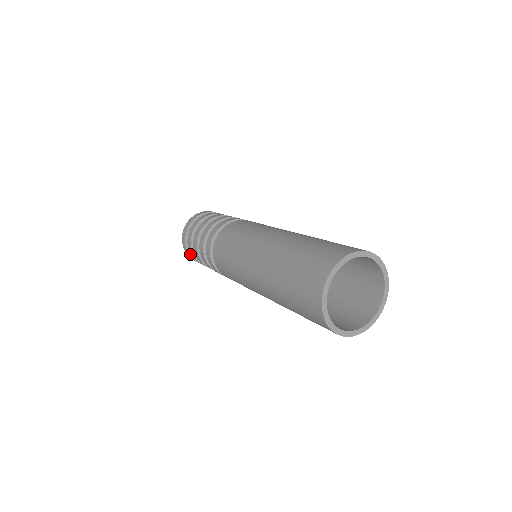
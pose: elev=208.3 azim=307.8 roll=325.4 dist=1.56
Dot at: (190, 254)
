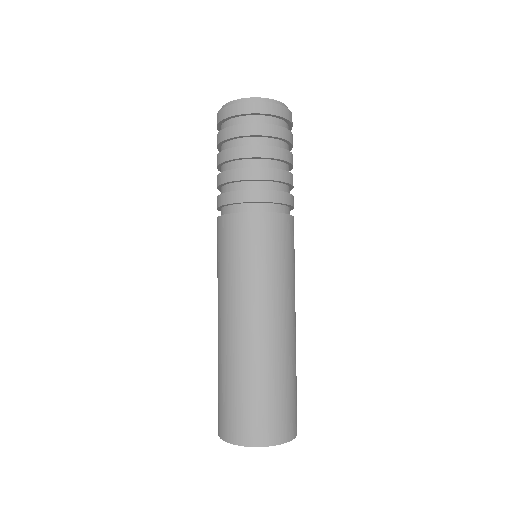
Dot at: occluded
